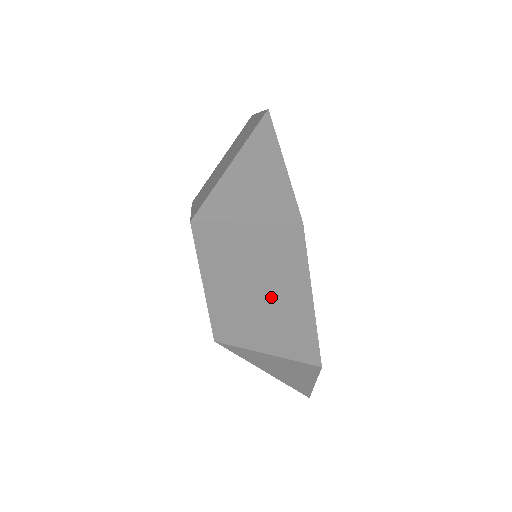
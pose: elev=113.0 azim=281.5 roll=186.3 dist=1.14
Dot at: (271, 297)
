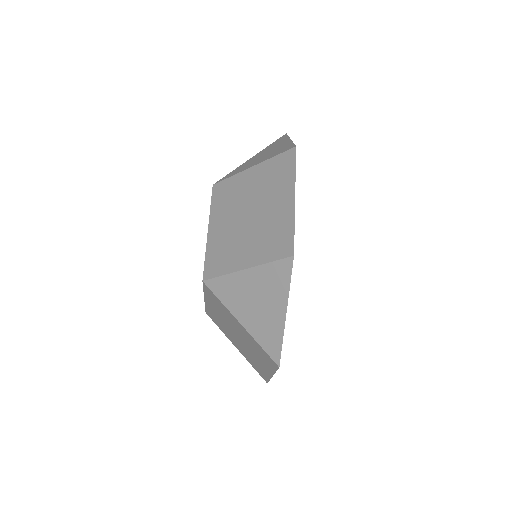
Dot at: (248, 350)
